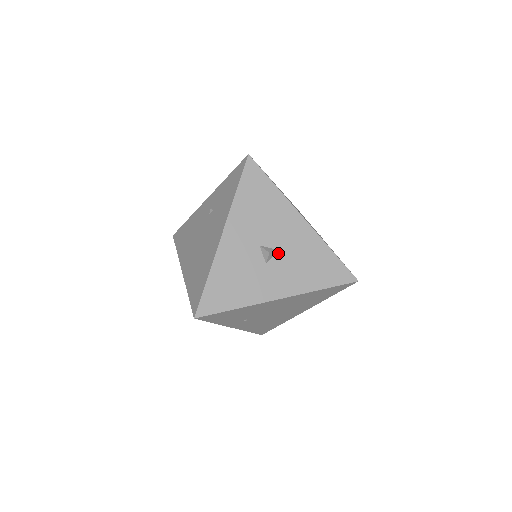
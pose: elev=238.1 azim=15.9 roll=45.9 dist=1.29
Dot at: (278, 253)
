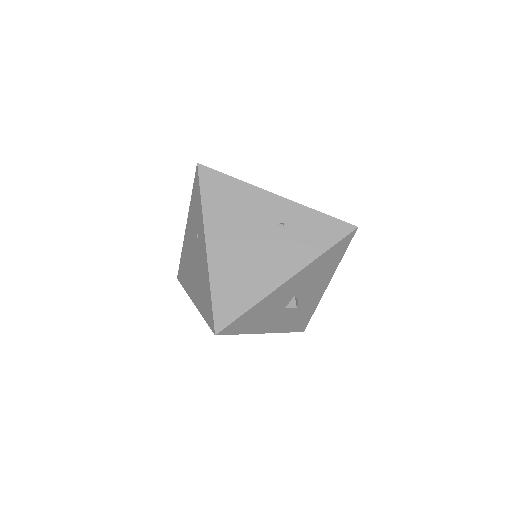
Dot at: occluded
